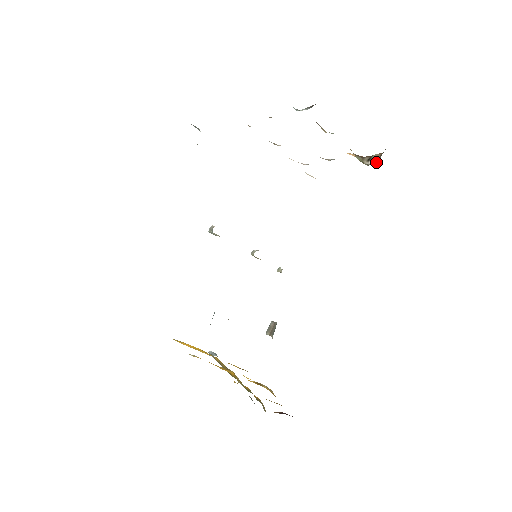
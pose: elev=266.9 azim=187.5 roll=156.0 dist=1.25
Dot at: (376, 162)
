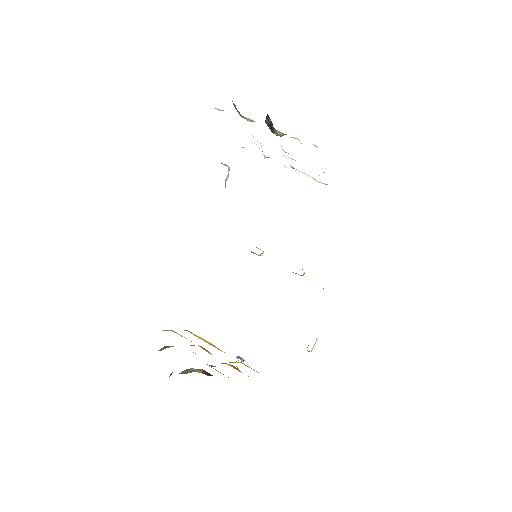
Dot at: occluded
